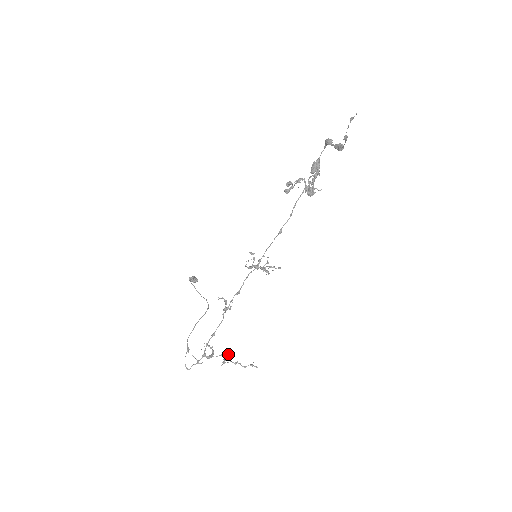
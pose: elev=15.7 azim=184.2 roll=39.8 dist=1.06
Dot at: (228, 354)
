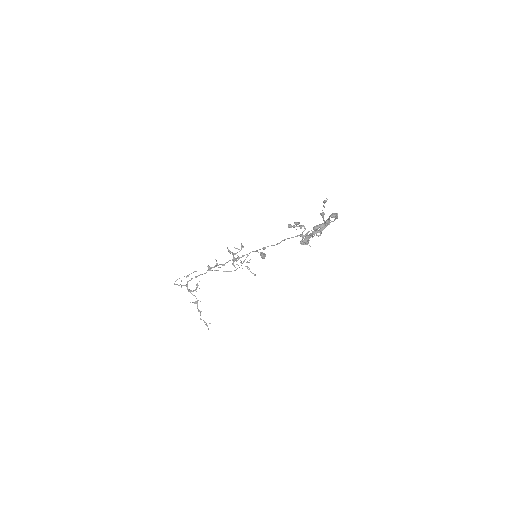
Dot at: occluded
